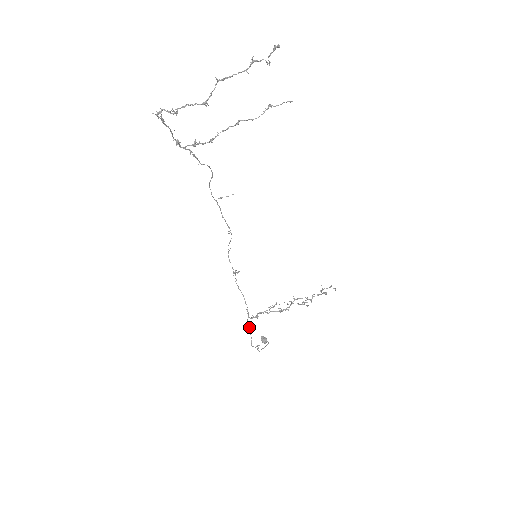
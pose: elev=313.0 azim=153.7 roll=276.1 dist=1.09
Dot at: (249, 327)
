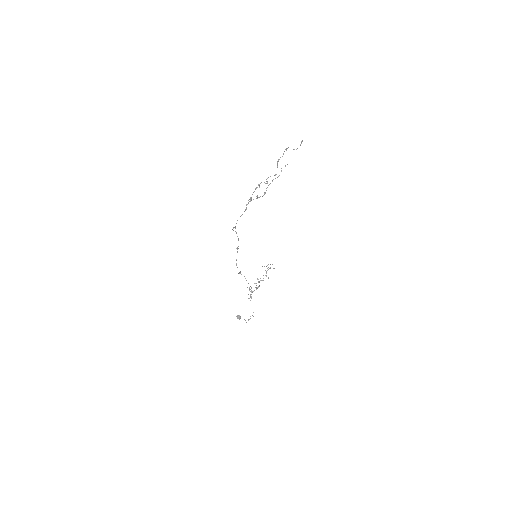
Dot at: occluded
